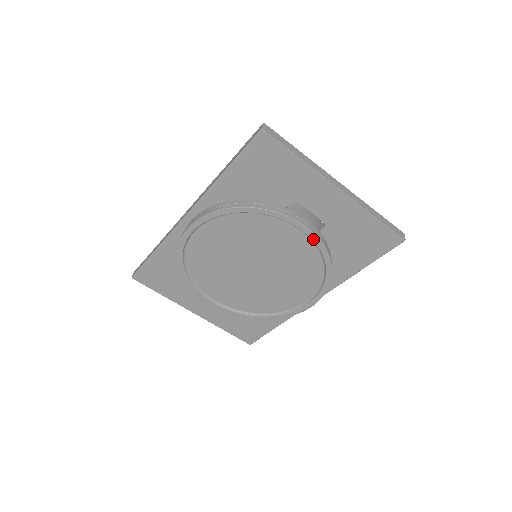
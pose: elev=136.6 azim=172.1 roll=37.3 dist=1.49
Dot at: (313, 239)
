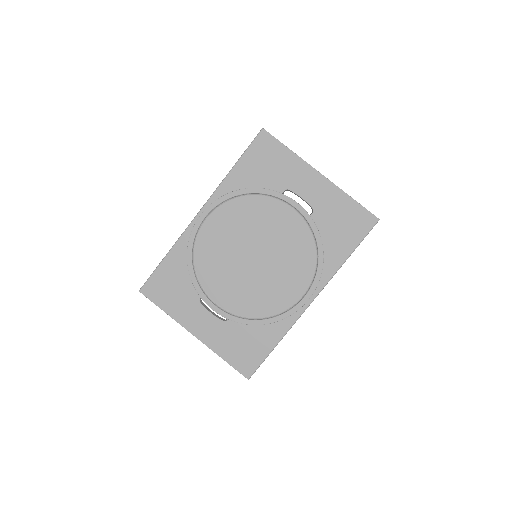
Dot at: (304, 215)
